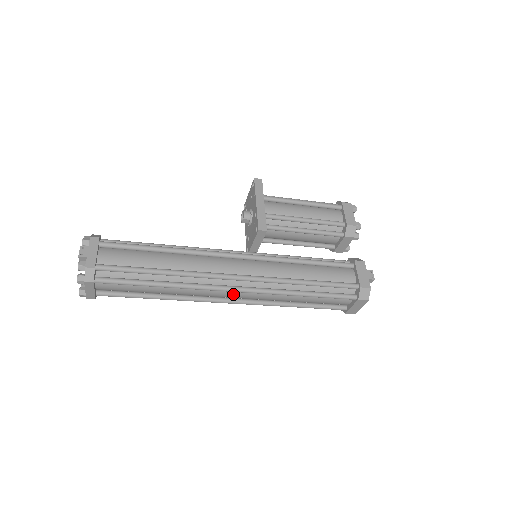
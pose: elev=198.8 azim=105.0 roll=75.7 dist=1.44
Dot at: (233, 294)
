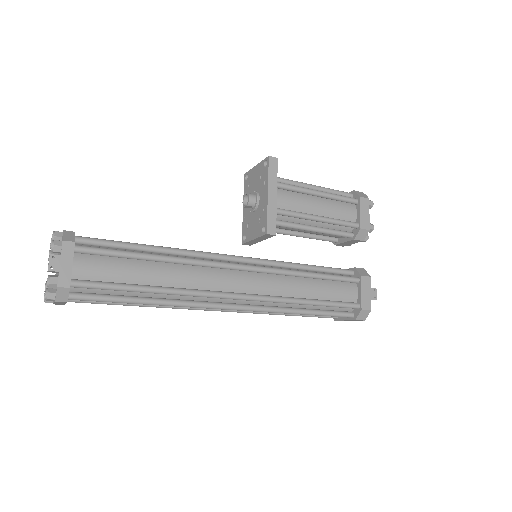
Dot at: occluded
